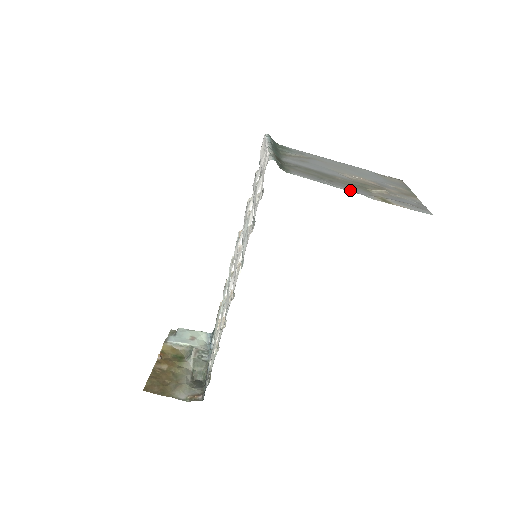
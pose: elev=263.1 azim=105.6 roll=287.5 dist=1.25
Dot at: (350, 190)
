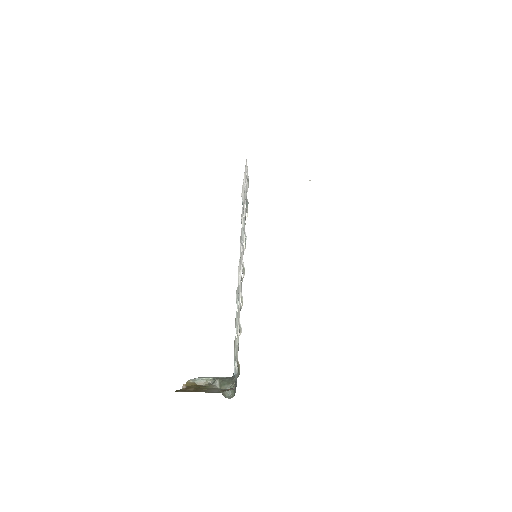
Dot at: occluded
